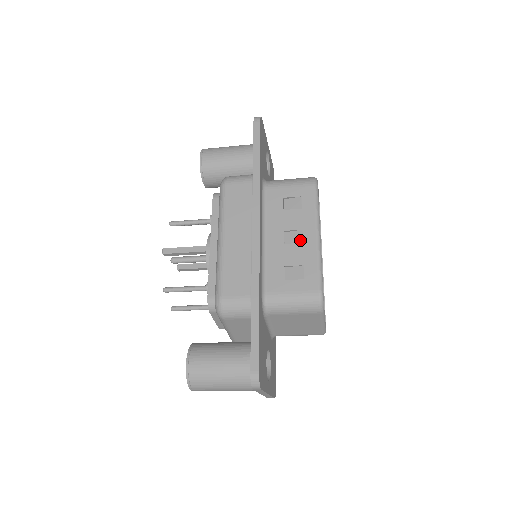
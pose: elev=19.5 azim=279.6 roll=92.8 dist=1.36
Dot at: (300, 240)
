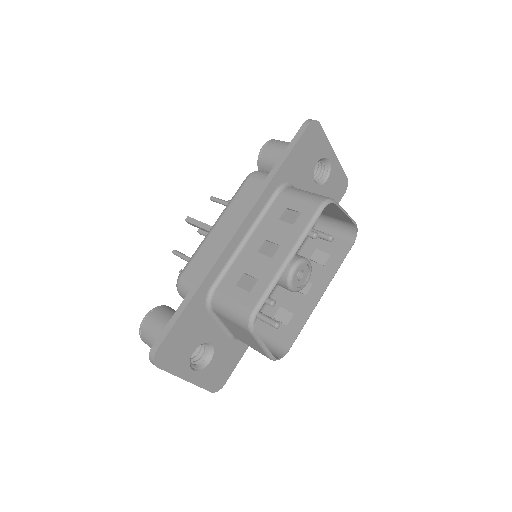
Dot at: (272, 254)
